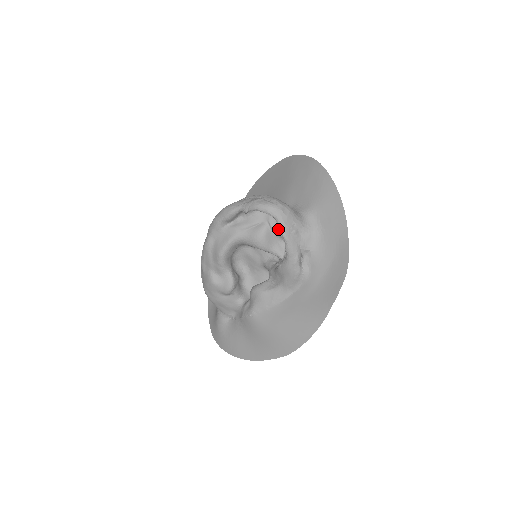
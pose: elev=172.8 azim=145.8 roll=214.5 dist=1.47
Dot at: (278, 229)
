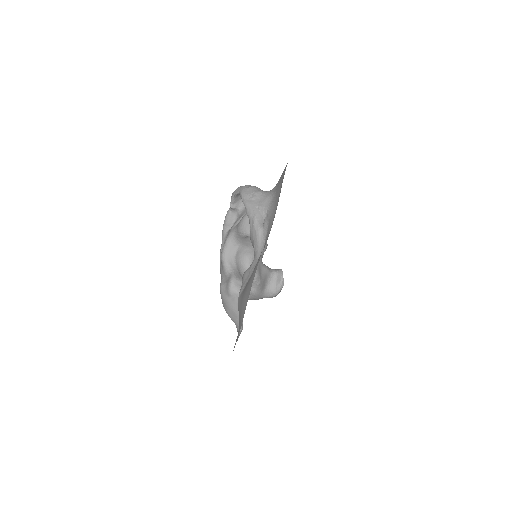
Dot at: occluded
